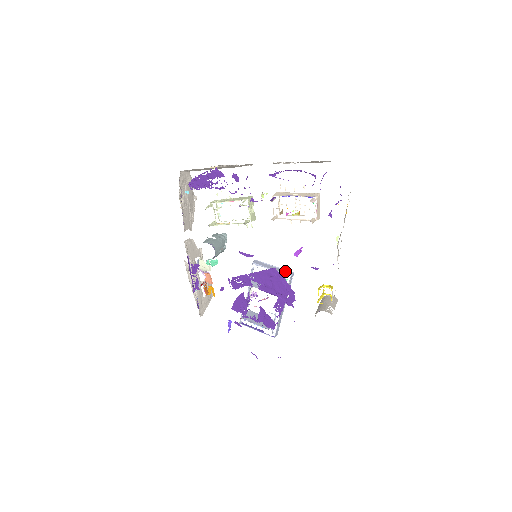
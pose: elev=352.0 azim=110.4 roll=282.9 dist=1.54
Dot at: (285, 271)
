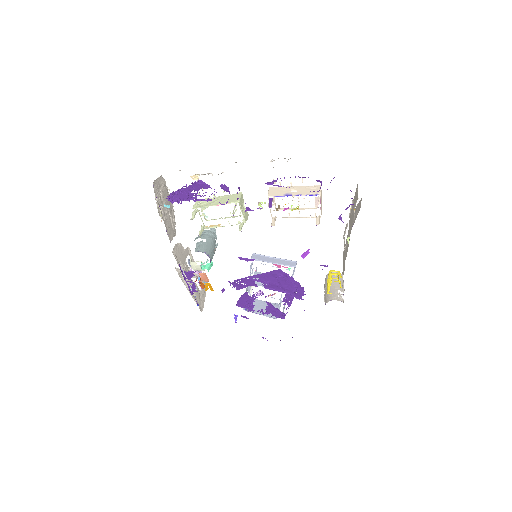
Dot at: (287, 262)
